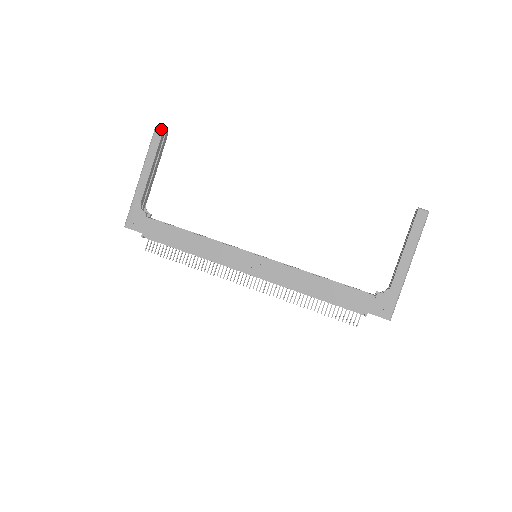
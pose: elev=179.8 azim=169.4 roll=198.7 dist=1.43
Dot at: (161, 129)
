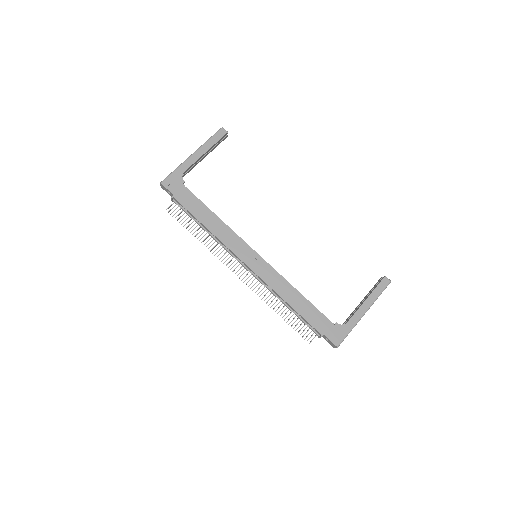
Dot at: occluded
